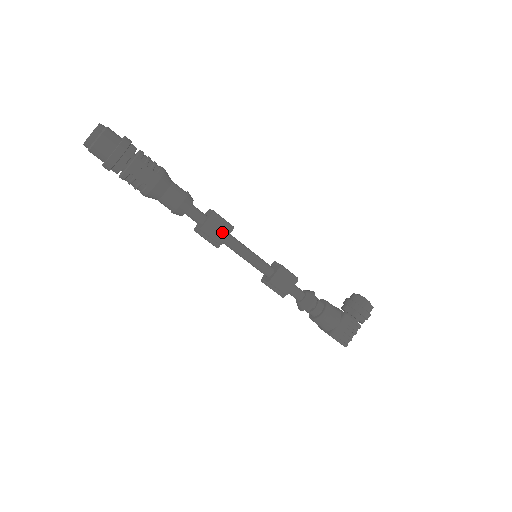
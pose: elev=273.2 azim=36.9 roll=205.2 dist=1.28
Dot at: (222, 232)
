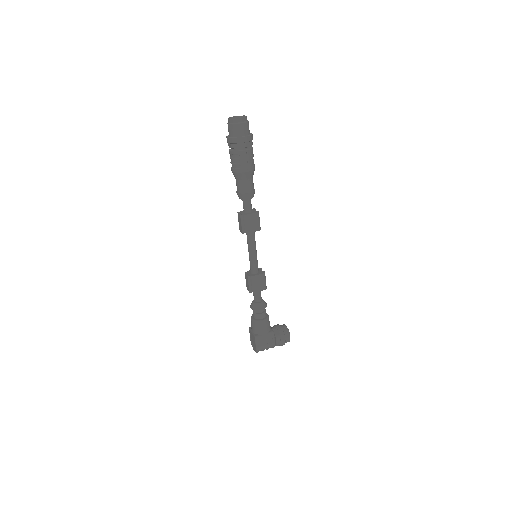
Dot at: (253, 227)
